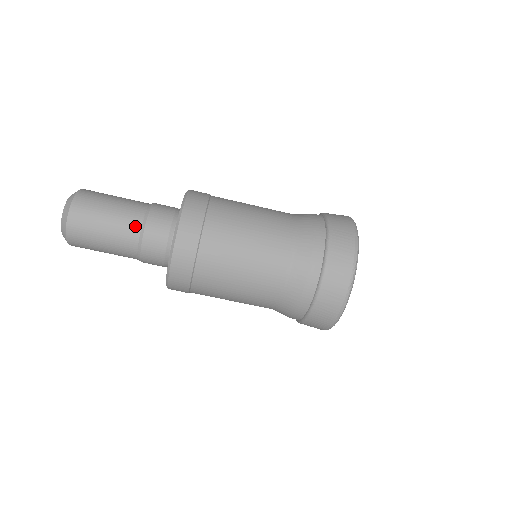
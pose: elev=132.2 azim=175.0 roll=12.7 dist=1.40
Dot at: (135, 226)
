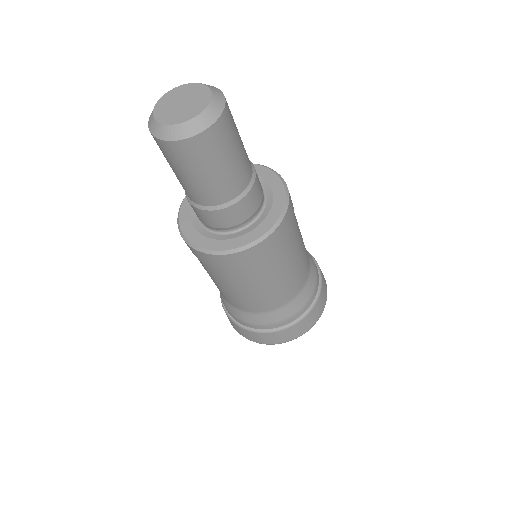
Dot at: (206, 201)
